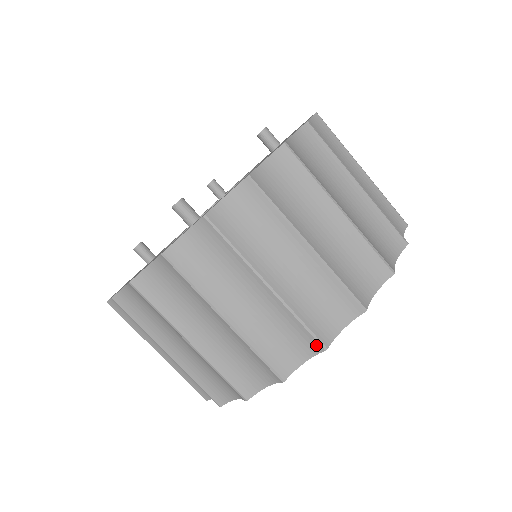
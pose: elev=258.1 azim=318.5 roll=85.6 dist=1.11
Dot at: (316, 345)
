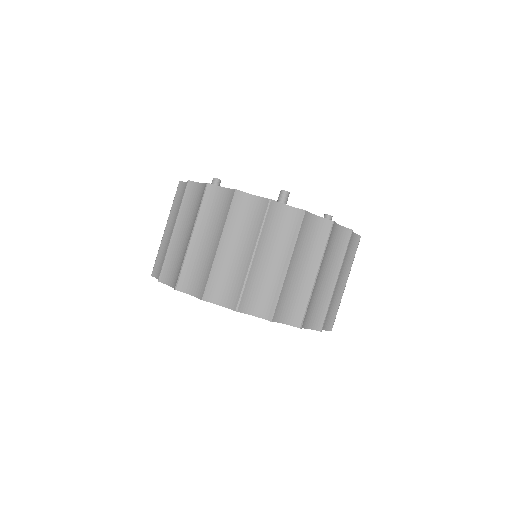
Dot at: (269, 314)
